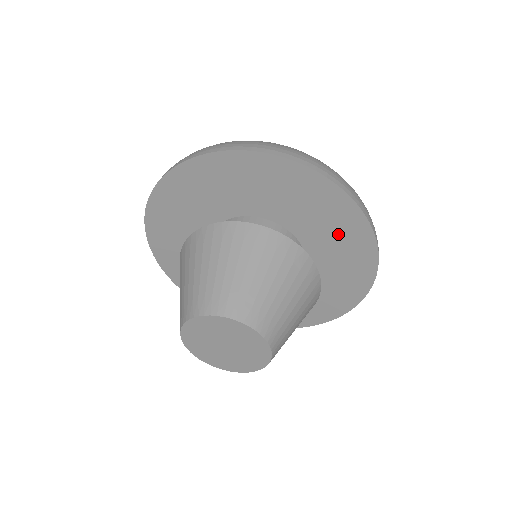
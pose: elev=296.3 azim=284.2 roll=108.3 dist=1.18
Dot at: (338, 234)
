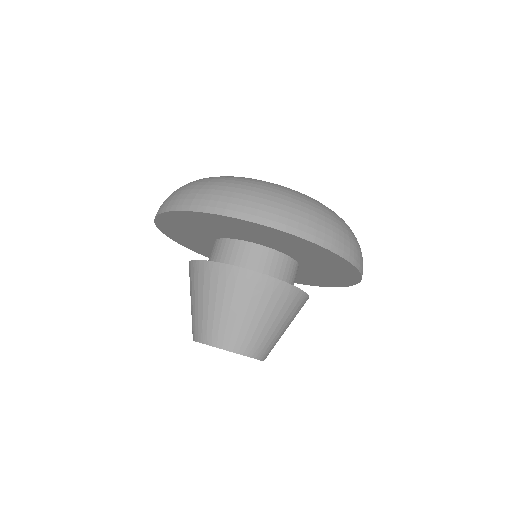
Dot at: (329, 265)
